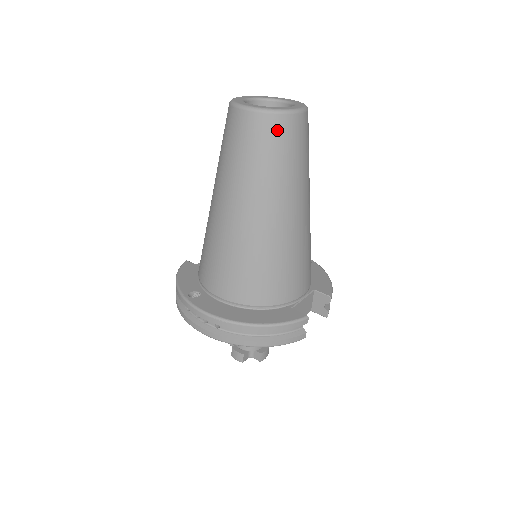
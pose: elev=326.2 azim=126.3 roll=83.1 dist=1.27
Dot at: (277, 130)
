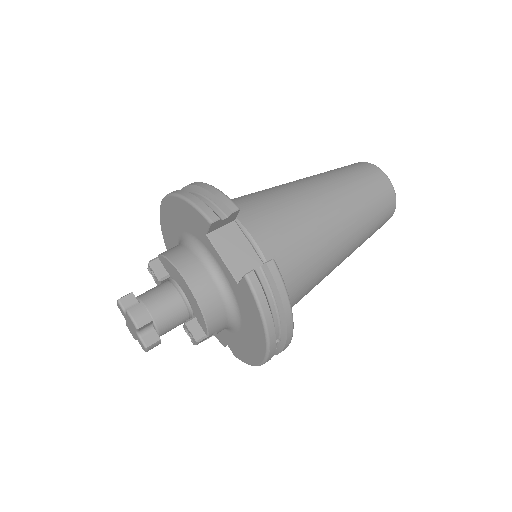
Dot at: (359, 166)
